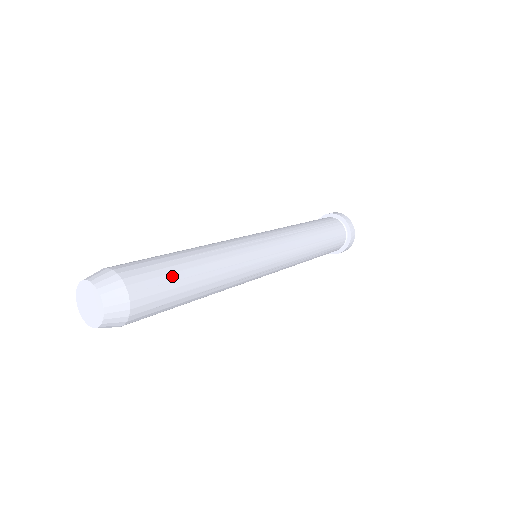
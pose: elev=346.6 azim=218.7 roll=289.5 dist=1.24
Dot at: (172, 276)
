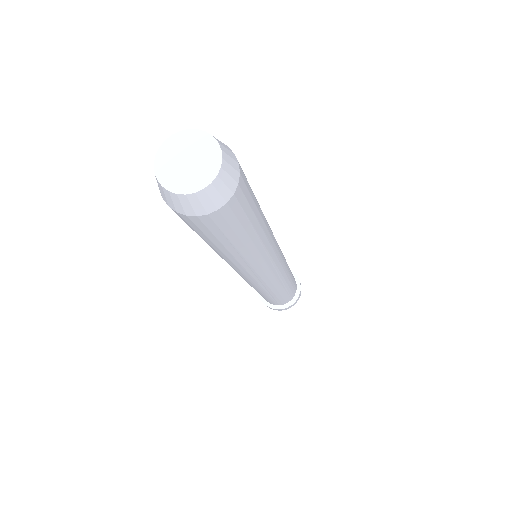
Dot at: (251, 189)
